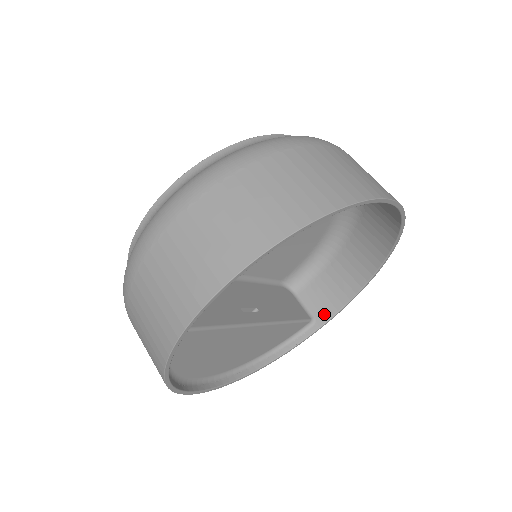
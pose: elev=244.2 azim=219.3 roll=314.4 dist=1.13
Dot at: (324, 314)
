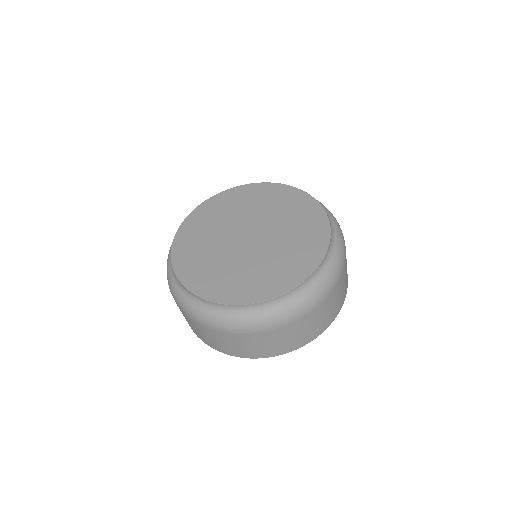
Dot at: occluded
